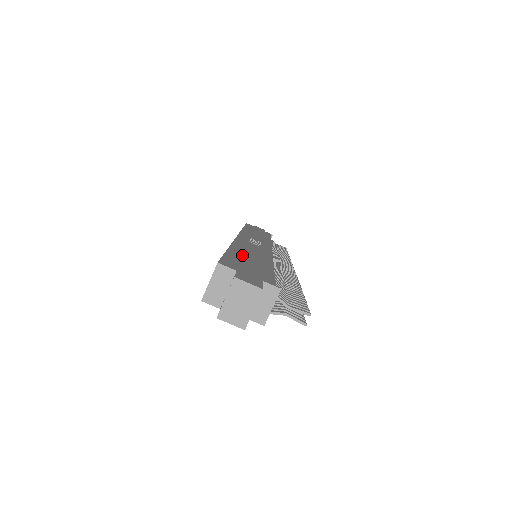
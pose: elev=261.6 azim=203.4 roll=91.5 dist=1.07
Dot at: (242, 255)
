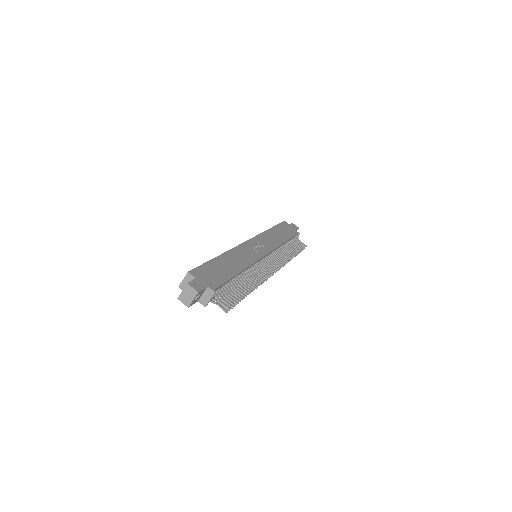
Dot at: (220, 264)
